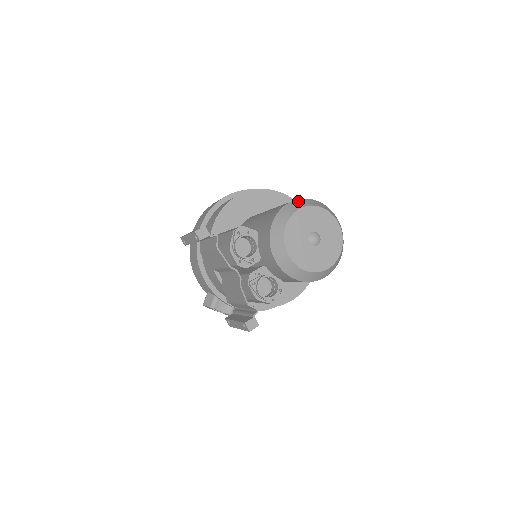
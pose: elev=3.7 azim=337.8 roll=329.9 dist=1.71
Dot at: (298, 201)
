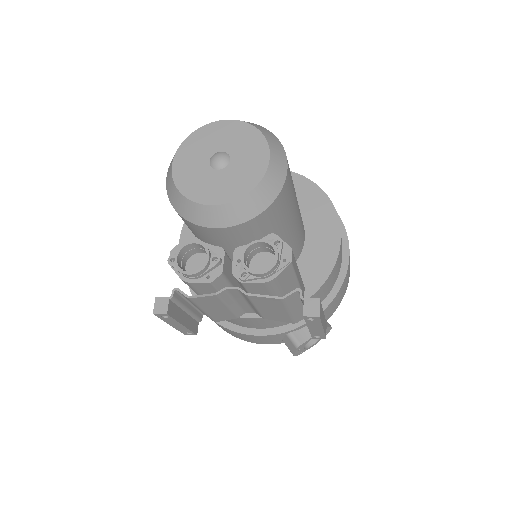
Dot at: occluded
